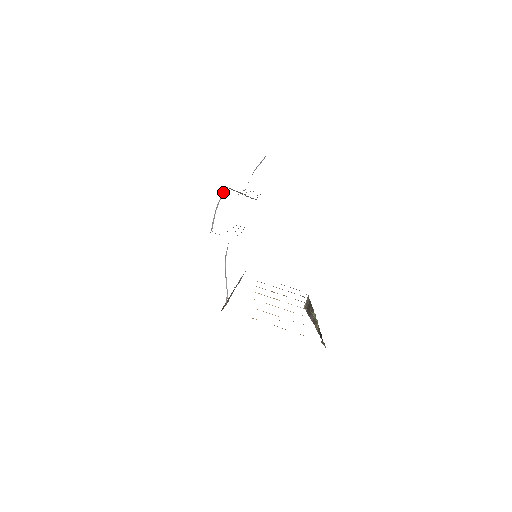
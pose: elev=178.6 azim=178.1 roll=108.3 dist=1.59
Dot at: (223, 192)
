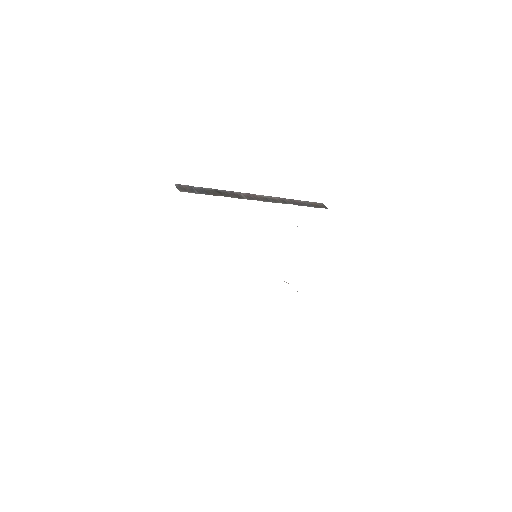
Dot at: occluded
